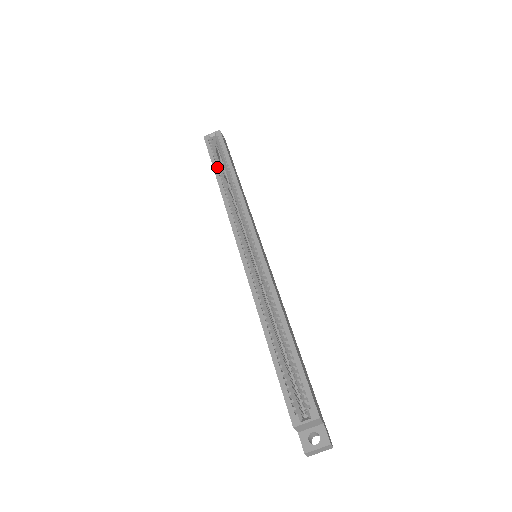
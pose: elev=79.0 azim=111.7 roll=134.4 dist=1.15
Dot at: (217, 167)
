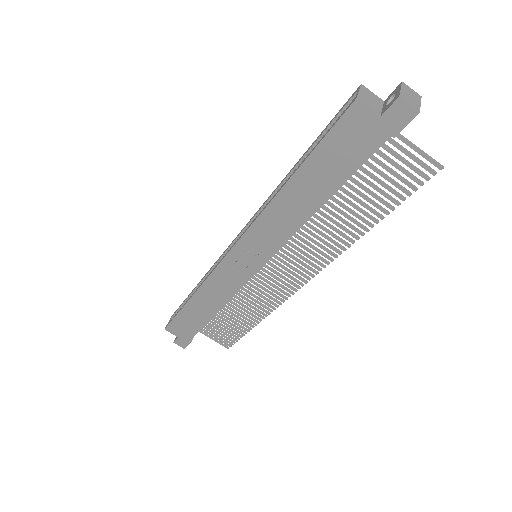
Dot at: (184, 304)
